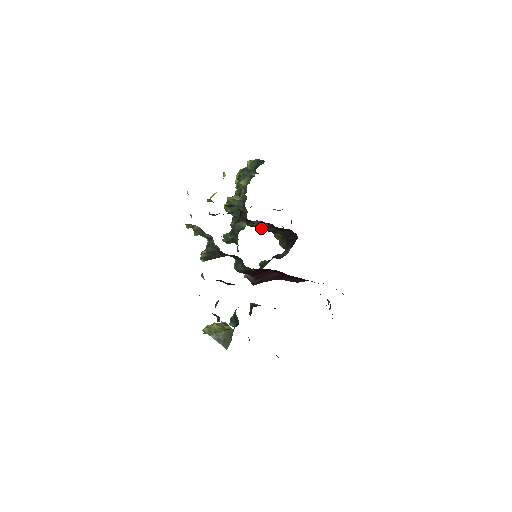
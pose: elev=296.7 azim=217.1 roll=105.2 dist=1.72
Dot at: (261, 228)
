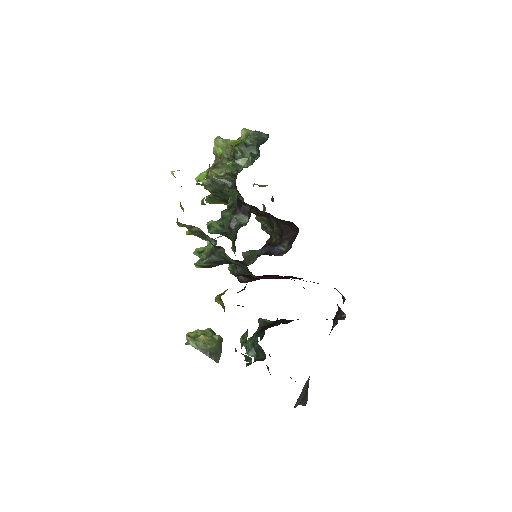
Dot at: occluded
